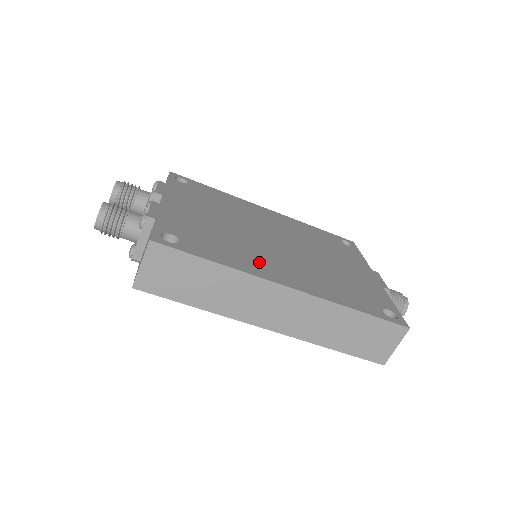
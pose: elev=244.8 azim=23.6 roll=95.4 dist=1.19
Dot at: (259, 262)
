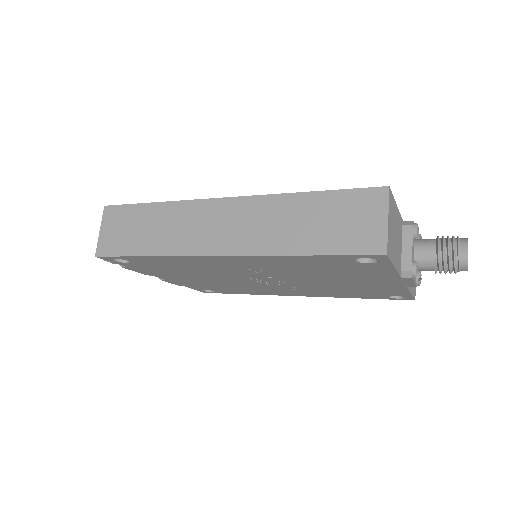
Dot at: occluded
